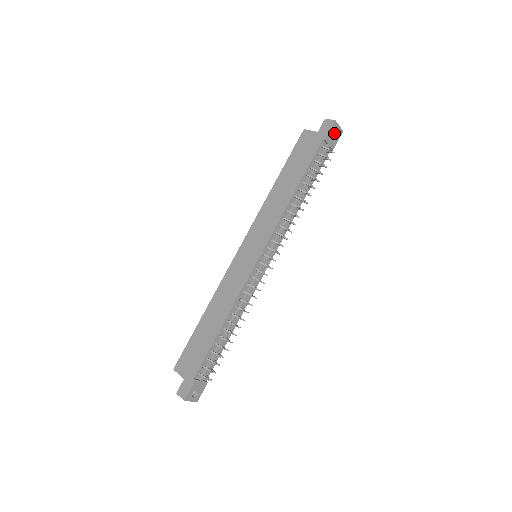
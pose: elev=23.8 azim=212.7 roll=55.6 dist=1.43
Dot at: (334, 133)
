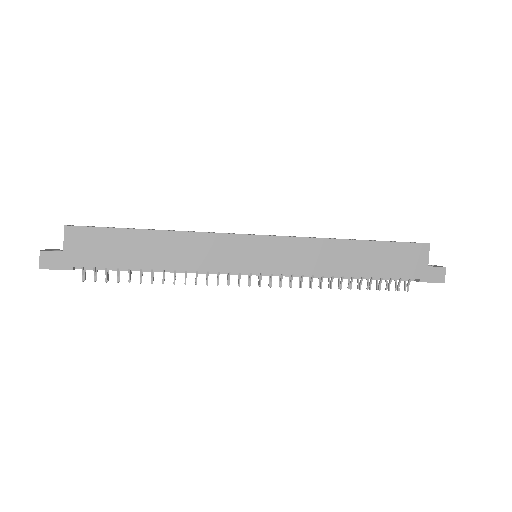
Dot at: occluded
